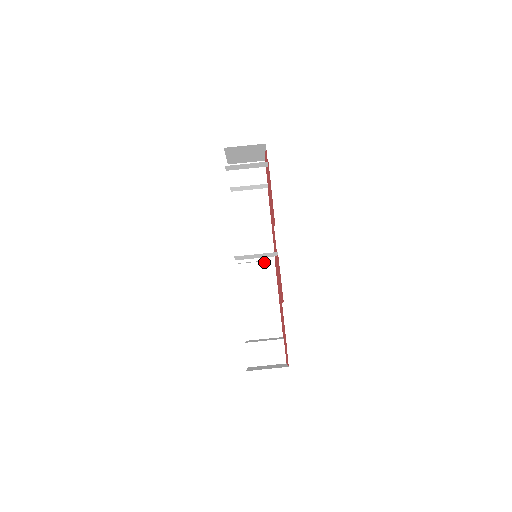
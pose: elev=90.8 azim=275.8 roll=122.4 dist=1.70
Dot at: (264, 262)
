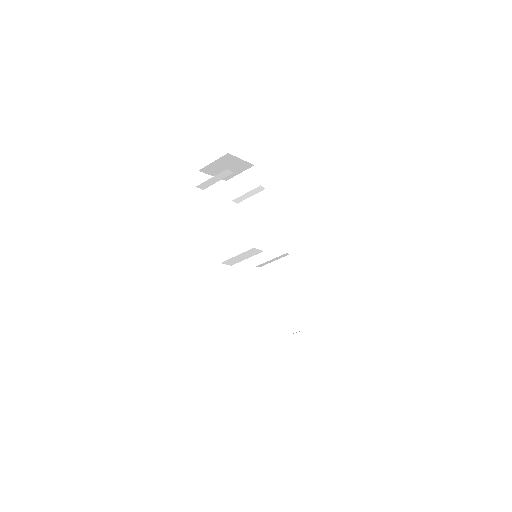
Dot at: (282, 258)
